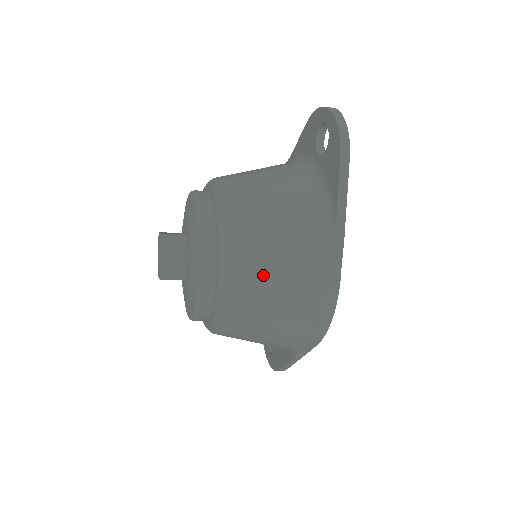
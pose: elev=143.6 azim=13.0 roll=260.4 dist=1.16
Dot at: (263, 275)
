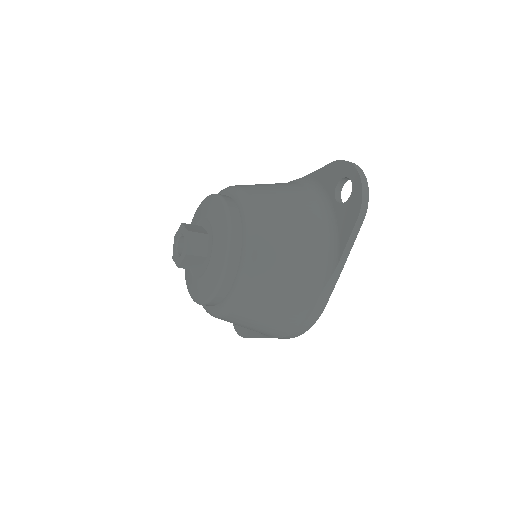
Dot at: (271, 293)
